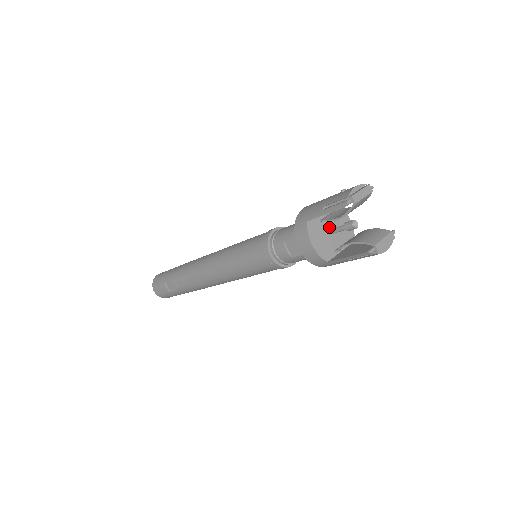
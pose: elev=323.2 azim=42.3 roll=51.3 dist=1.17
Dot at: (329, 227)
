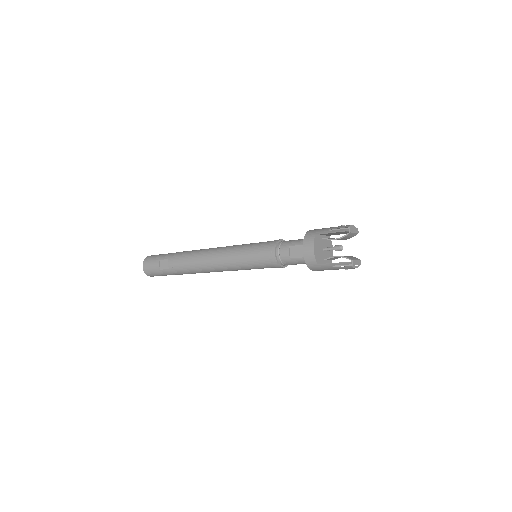
Dot at: (323, 246)
